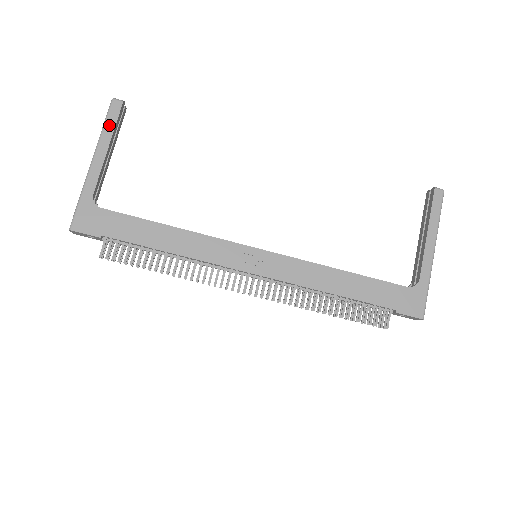
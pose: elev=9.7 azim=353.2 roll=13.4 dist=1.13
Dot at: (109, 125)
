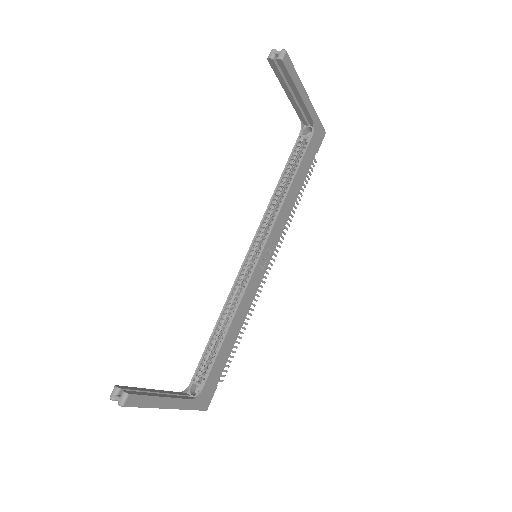
Dot at: (147, 402)
